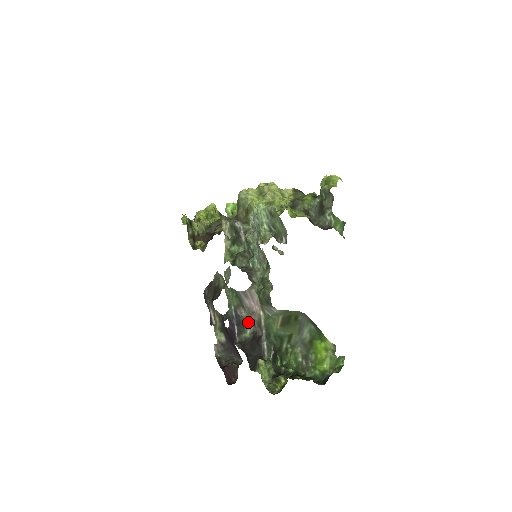
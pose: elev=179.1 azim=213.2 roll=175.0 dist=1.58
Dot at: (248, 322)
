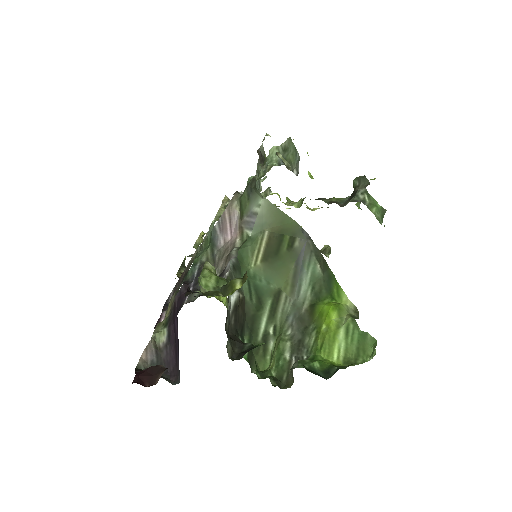
Dot at: occluded
